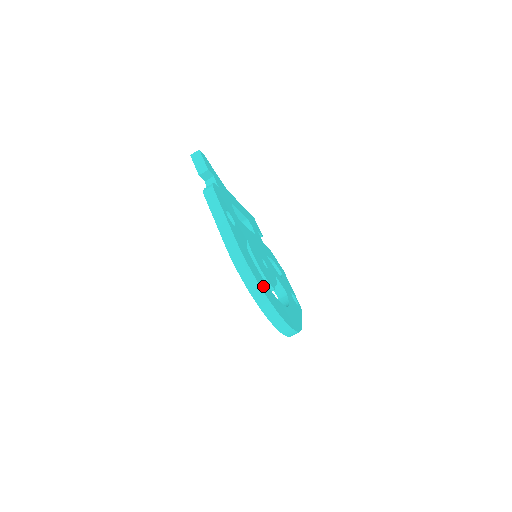
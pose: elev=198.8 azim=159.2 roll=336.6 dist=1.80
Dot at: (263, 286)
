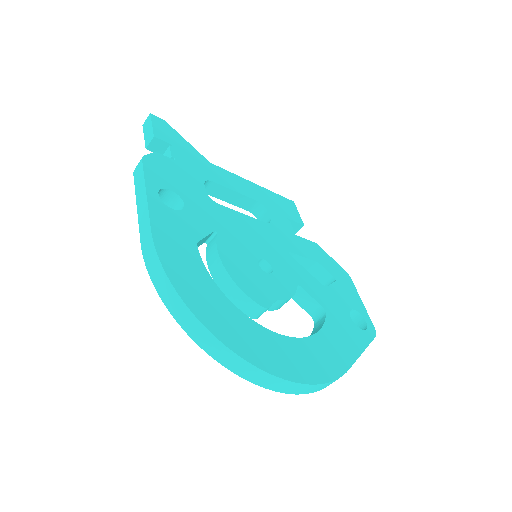
Dot at: (207, 306)
